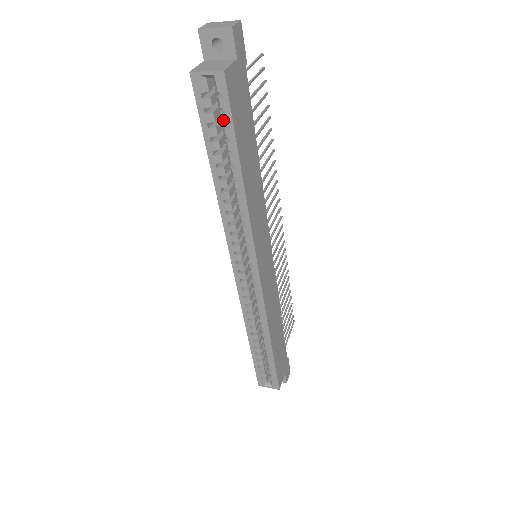
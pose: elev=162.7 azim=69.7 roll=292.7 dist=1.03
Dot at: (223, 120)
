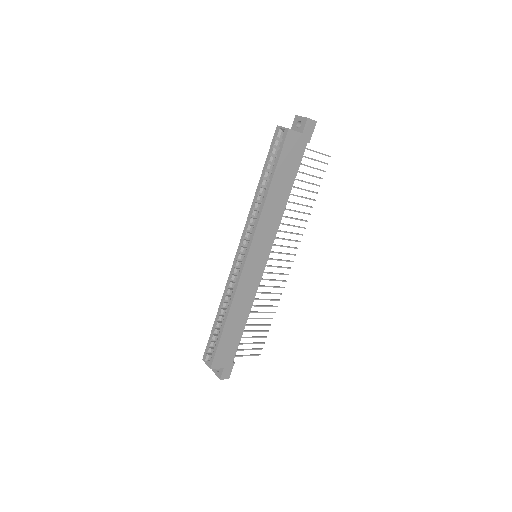
Dot at: (277, 153)
